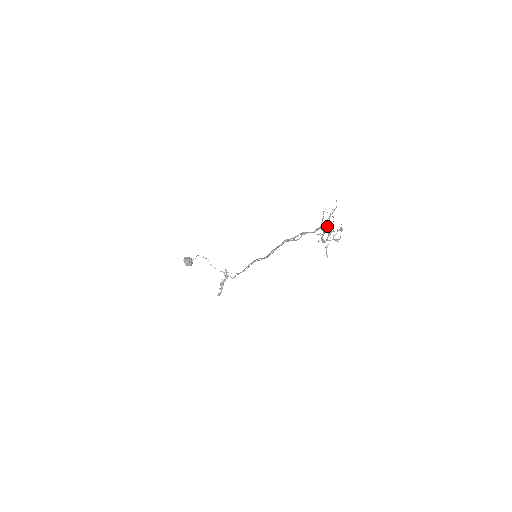
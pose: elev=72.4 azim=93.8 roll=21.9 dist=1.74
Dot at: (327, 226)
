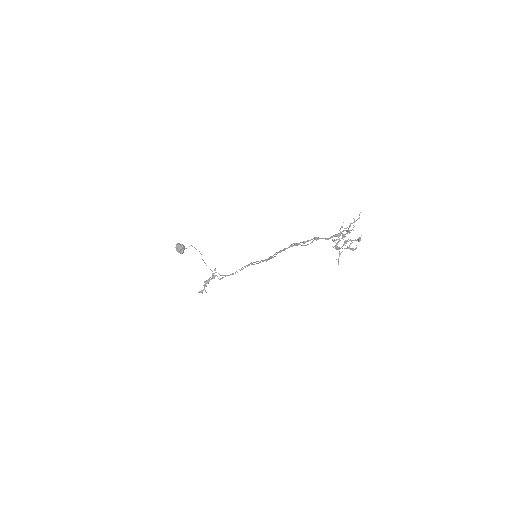
Dot at: (344, 235)
